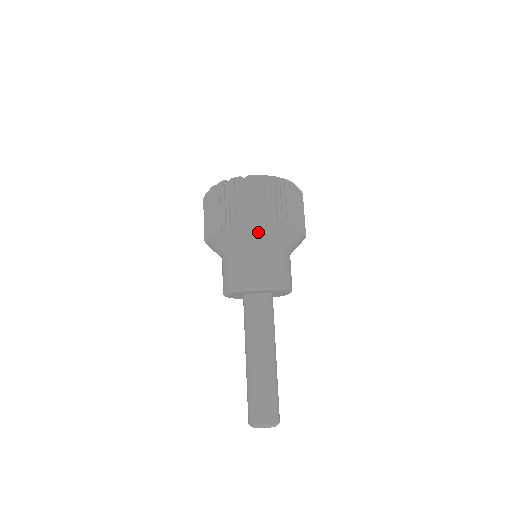
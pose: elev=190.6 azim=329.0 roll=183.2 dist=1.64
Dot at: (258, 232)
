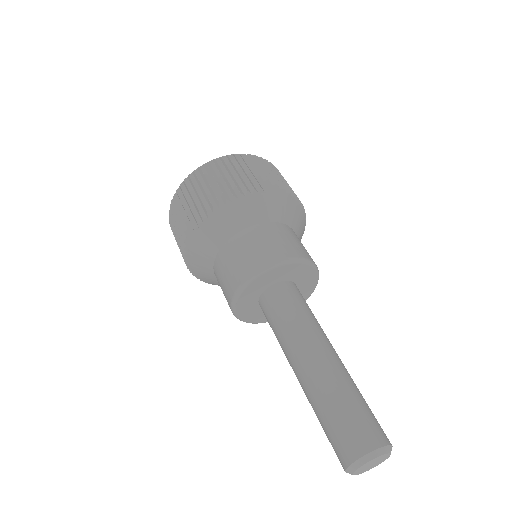
Dot at: (217, 217)
